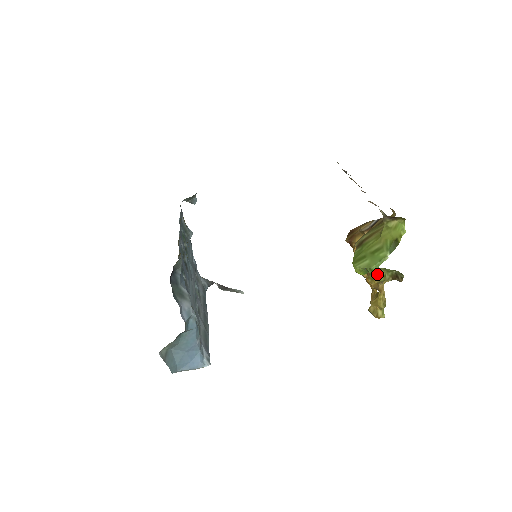
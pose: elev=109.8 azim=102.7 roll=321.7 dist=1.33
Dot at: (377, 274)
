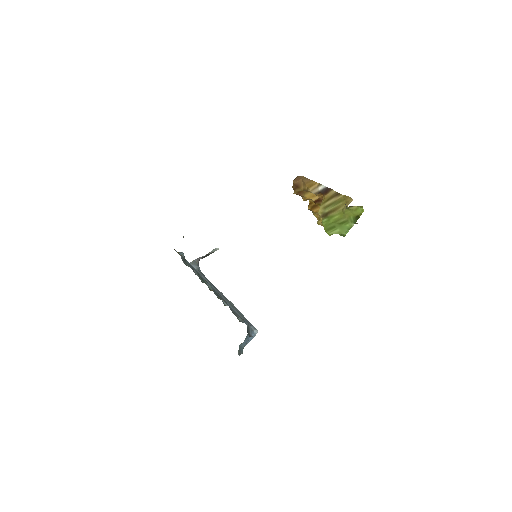
Dot at: occluded
